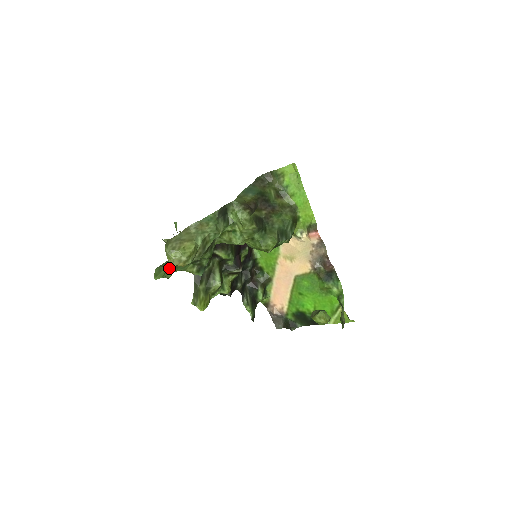
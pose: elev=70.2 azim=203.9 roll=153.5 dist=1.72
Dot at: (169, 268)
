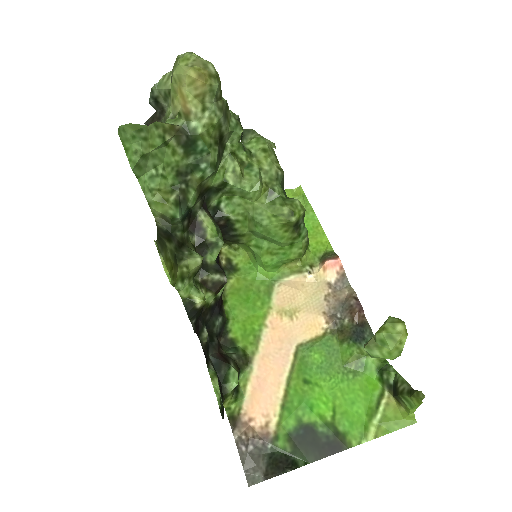
Dot at: (153, 125)
